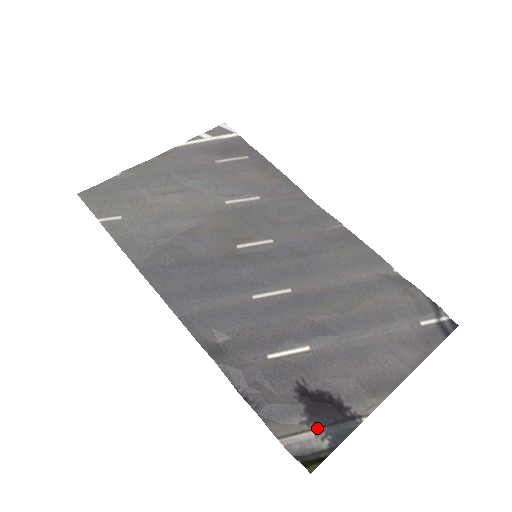
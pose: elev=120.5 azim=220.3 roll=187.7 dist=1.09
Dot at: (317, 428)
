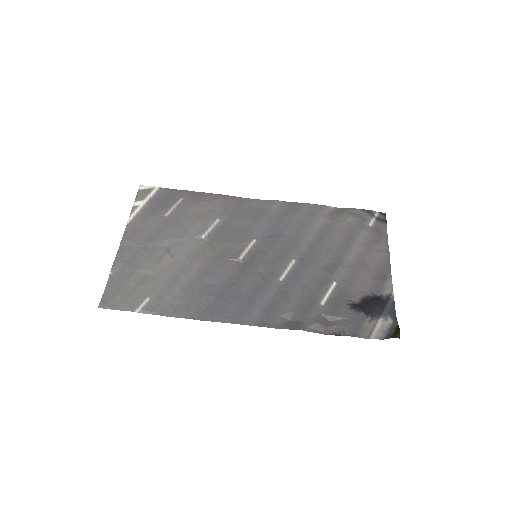
Dot at: (379, 317)
